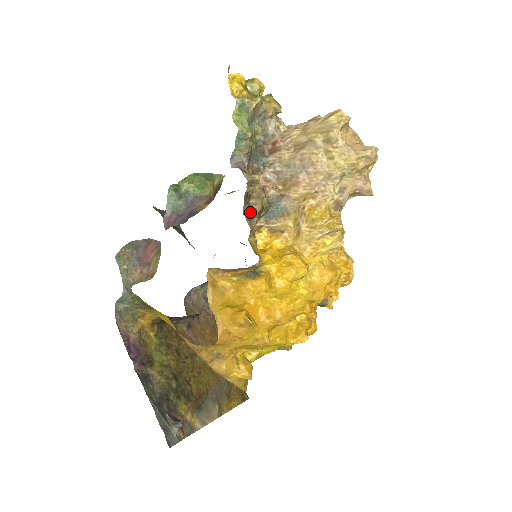
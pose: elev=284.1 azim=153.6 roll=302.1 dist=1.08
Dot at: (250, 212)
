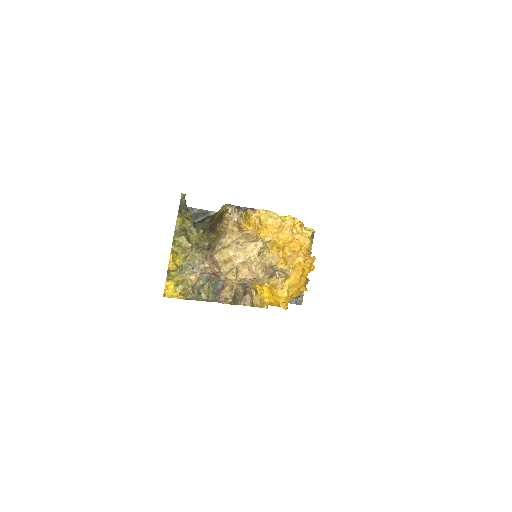
Dot at: (242, 298)
